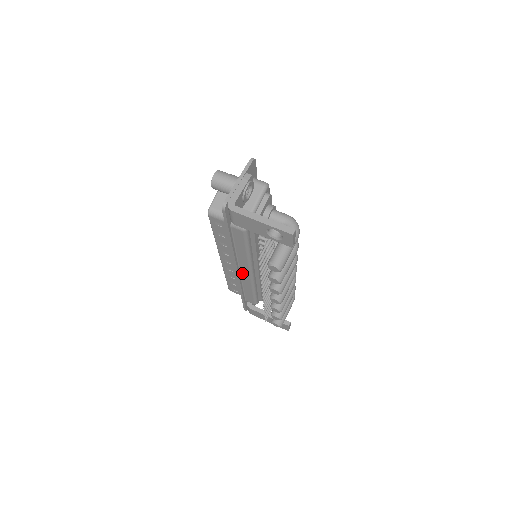
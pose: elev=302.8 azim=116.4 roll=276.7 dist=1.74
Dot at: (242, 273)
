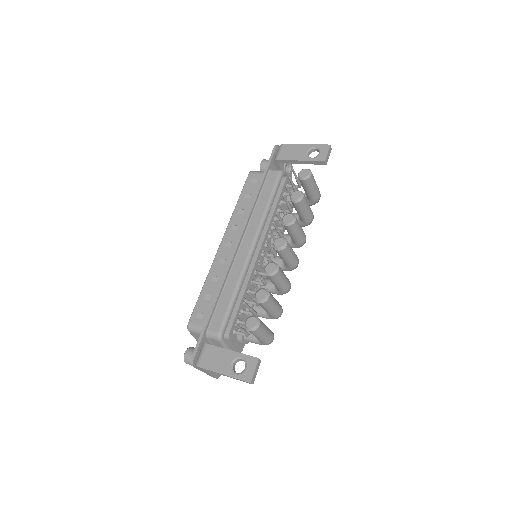
Dot at: (240, 251)
